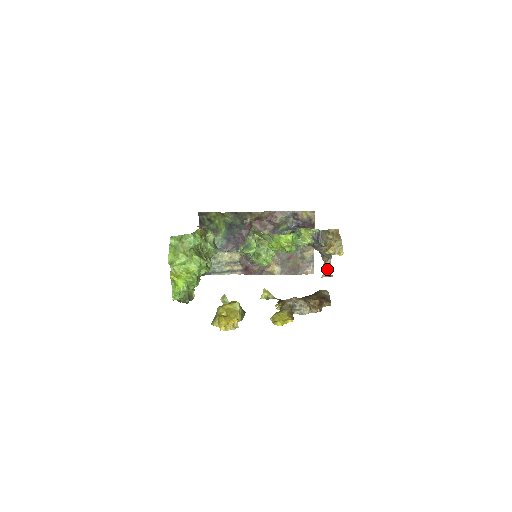
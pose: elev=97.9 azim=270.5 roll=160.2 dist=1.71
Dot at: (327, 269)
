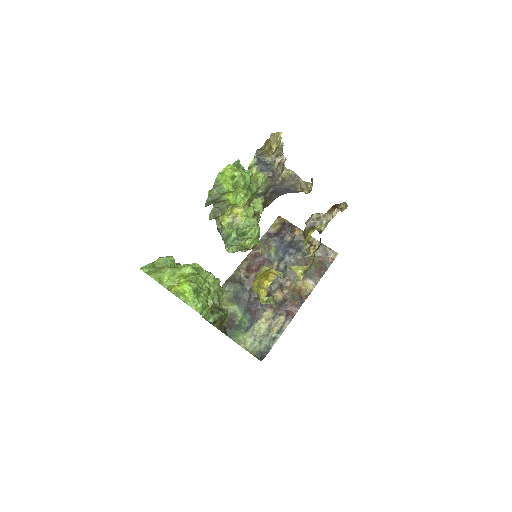
Dot at: (307, 186)
